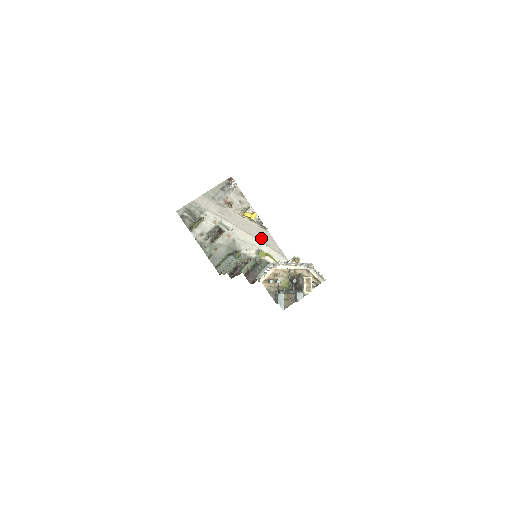
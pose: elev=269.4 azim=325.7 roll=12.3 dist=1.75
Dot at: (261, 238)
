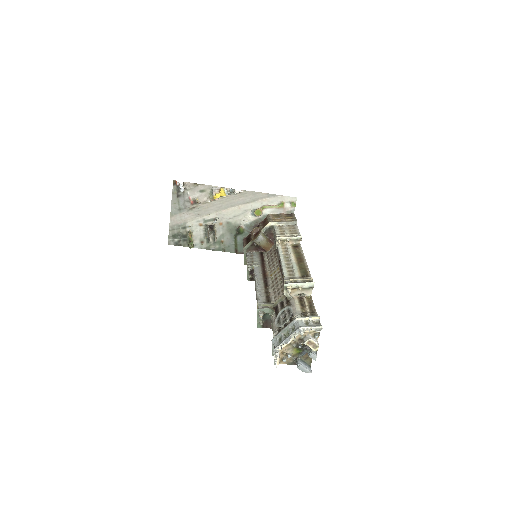
Dot at: (245, 201)
